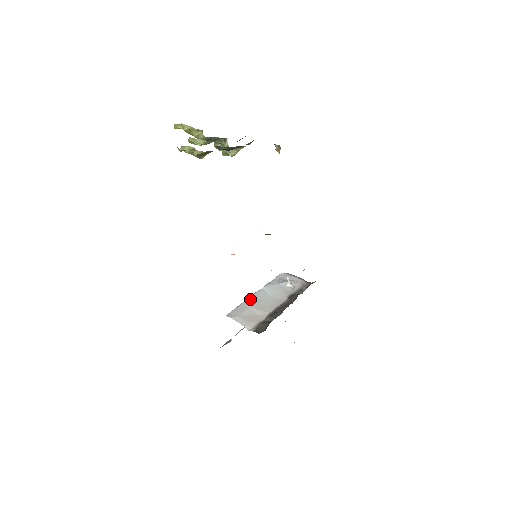
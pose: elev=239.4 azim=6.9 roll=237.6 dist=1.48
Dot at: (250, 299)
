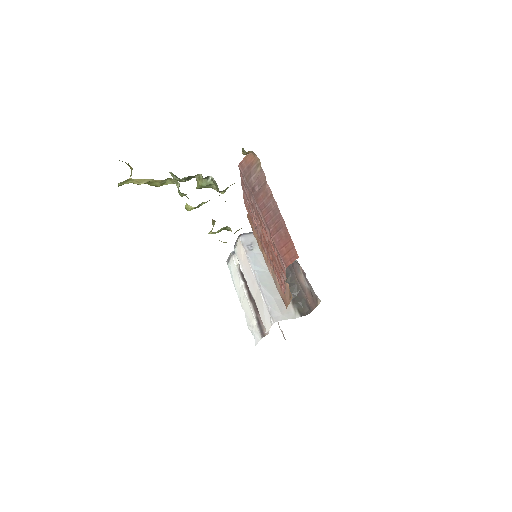
Dot at: (265, 290)
